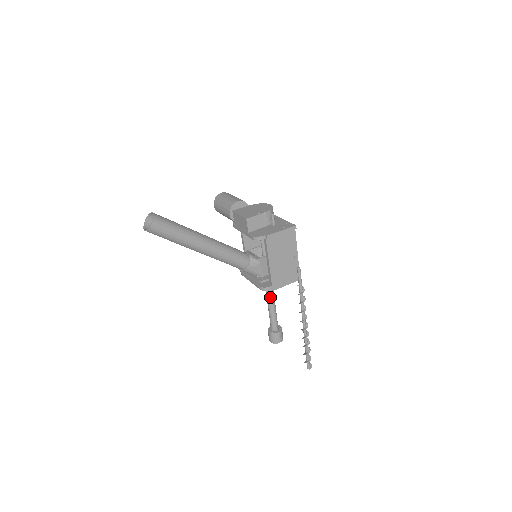
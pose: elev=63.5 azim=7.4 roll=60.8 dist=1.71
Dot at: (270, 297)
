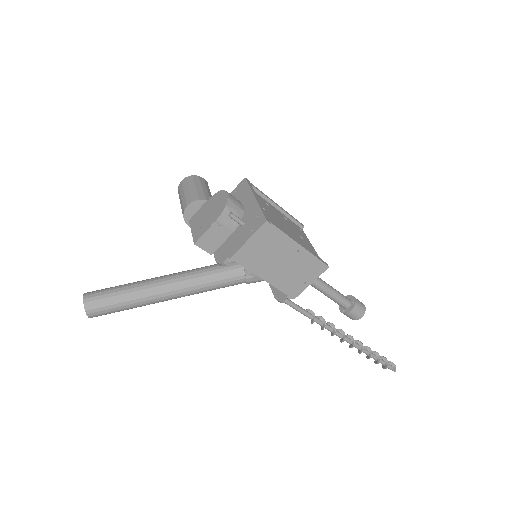
Dot at: (311, 284)
